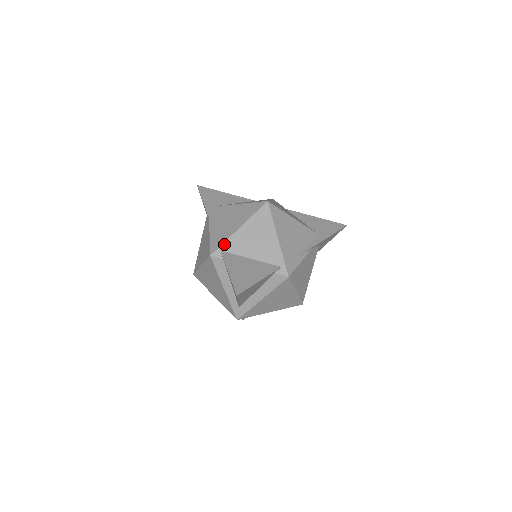
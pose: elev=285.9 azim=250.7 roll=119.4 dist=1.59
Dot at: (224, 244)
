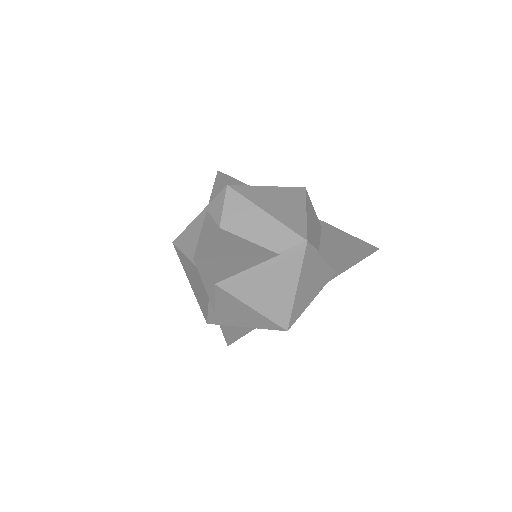
Dot at: occluded
